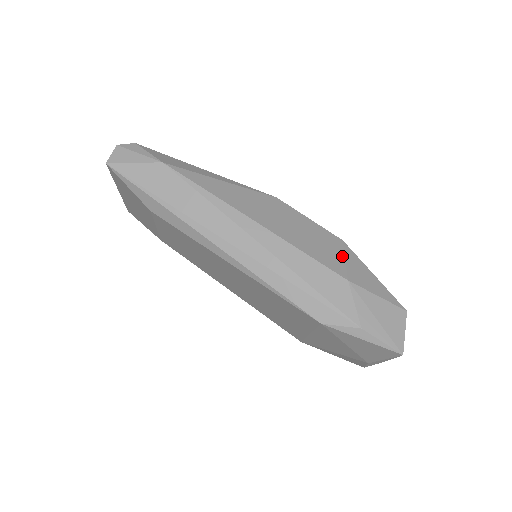
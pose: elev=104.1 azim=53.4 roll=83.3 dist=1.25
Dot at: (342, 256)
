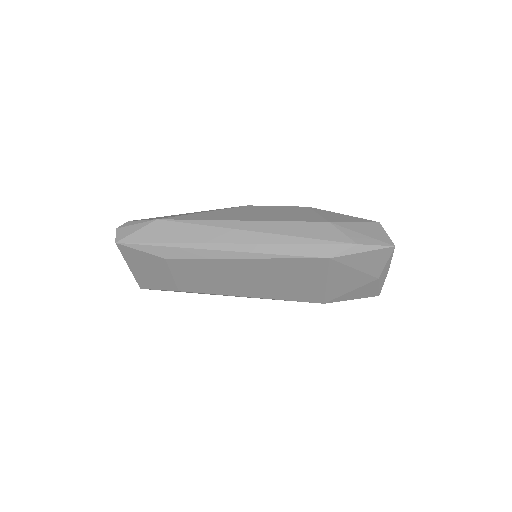
Dot at: (315, 213)
